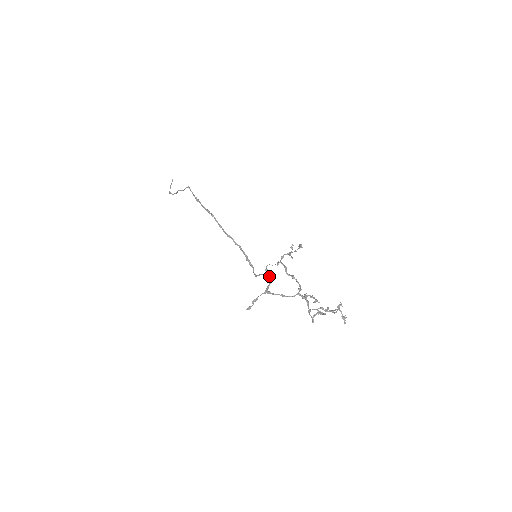
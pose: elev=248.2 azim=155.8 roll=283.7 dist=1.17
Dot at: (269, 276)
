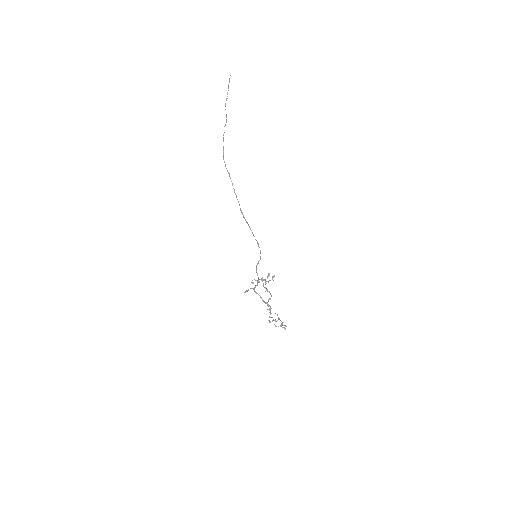
Dot at: occluded
